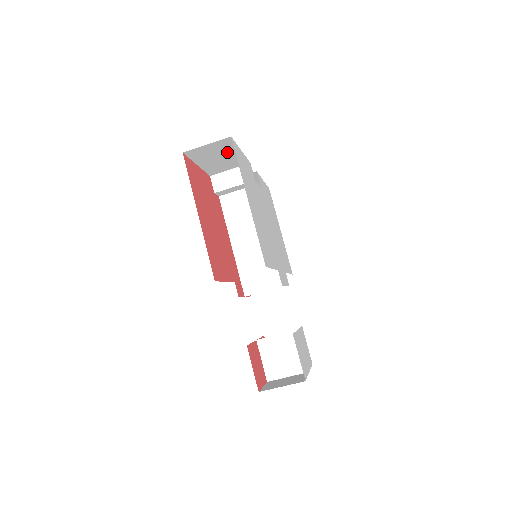
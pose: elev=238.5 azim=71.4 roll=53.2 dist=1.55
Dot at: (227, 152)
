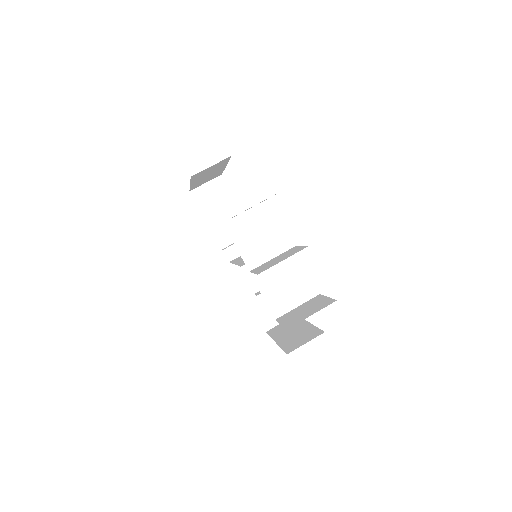
Dot at: (226, 203)
